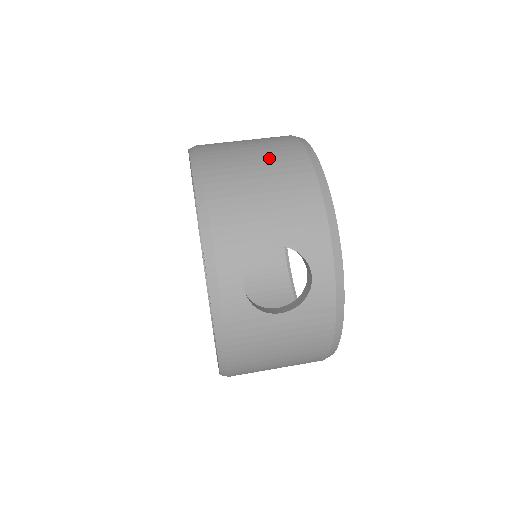
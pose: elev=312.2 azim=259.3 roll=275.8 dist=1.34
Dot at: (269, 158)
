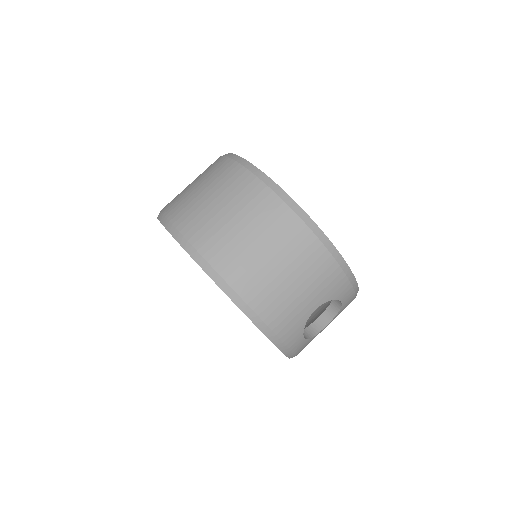
Dot at: (276, 244)
